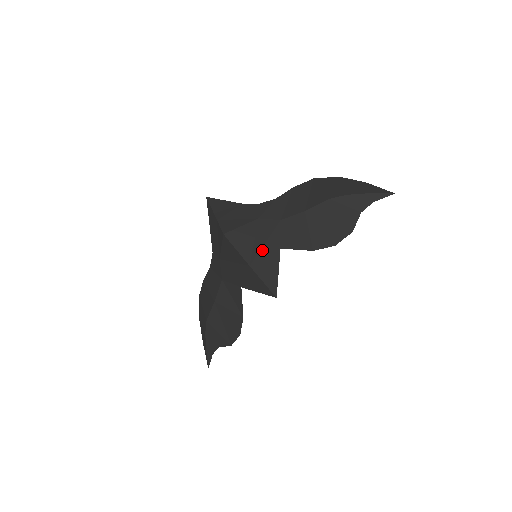
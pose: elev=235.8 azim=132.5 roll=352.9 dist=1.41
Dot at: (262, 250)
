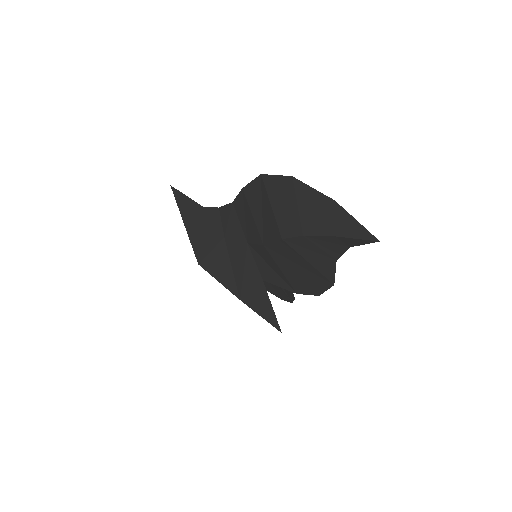
Dot at: (244, 283)
